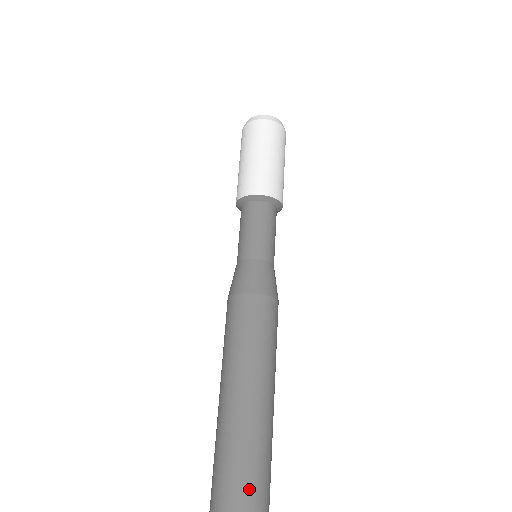
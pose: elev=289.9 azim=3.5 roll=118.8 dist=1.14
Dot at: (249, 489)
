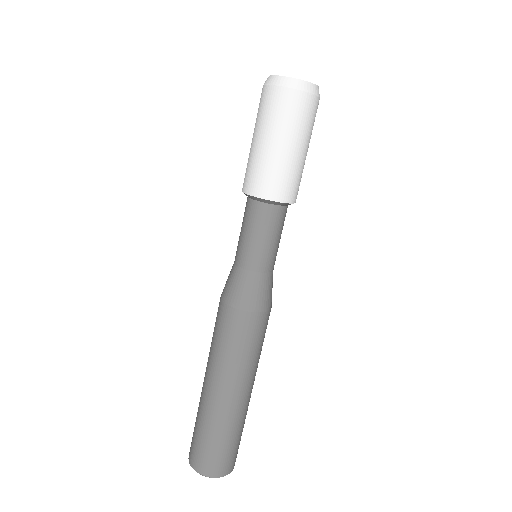
Dot at: (234, 456)
